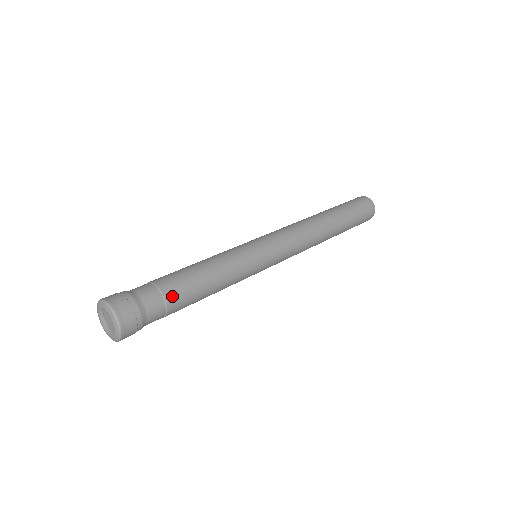
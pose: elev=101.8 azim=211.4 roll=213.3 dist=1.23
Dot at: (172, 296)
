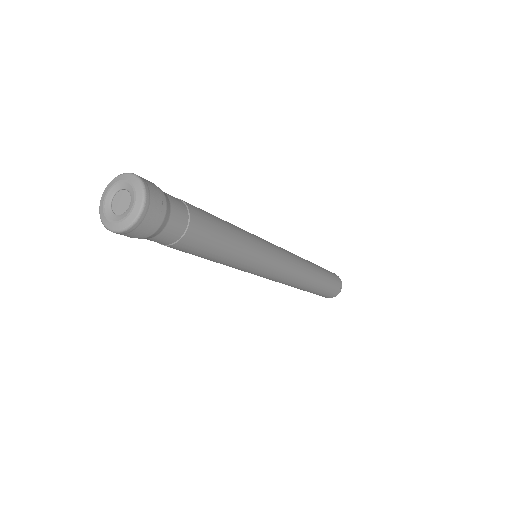
Dot at: (195, 230)
